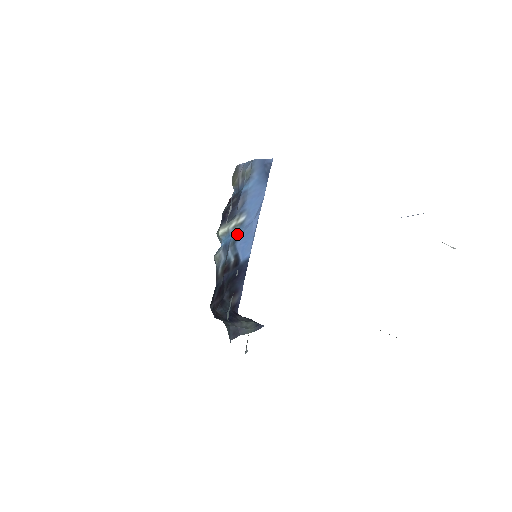
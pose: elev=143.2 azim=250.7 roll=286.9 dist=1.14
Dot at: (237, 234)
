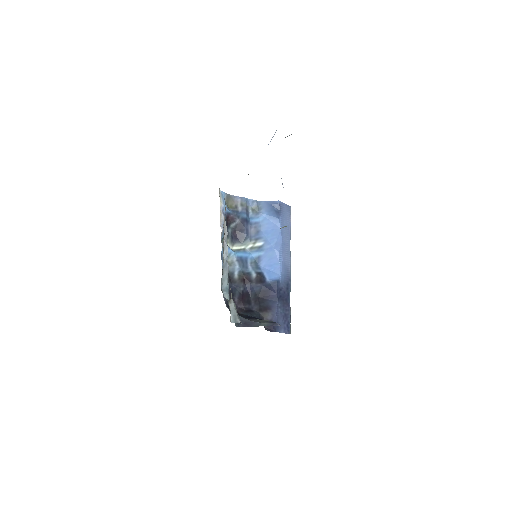
Dot at: (257, 256)
